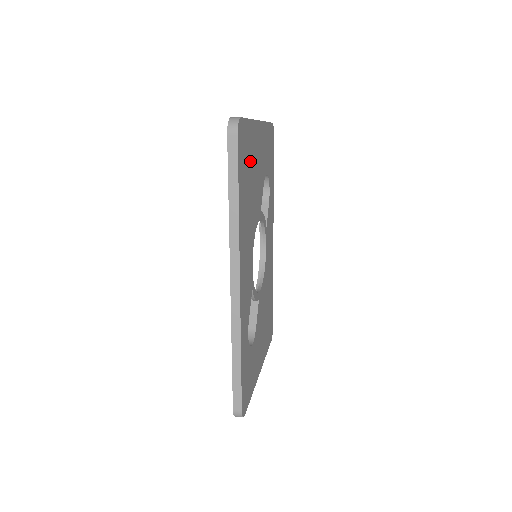
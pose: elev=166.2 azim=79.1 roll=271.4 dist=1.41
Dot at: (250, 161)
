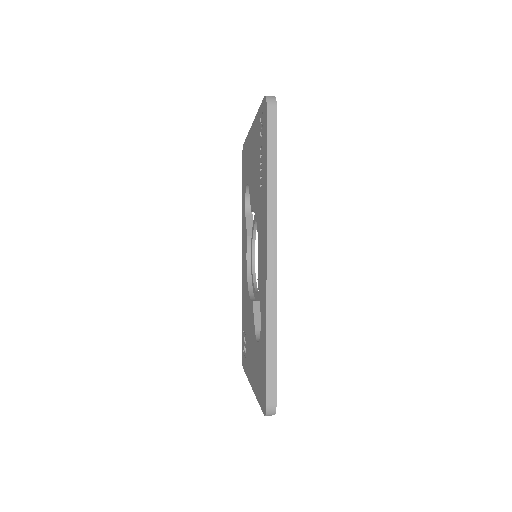
Dot at: occluded
